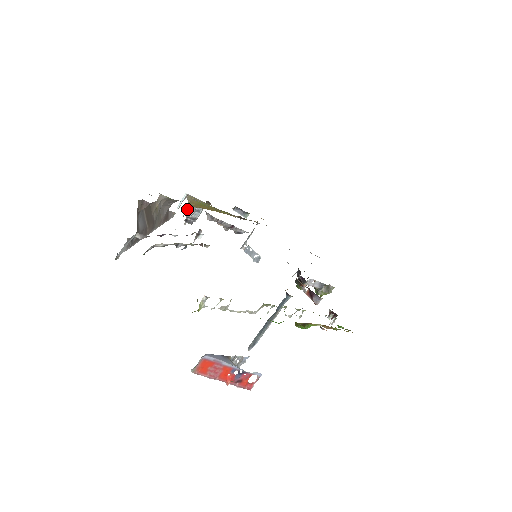
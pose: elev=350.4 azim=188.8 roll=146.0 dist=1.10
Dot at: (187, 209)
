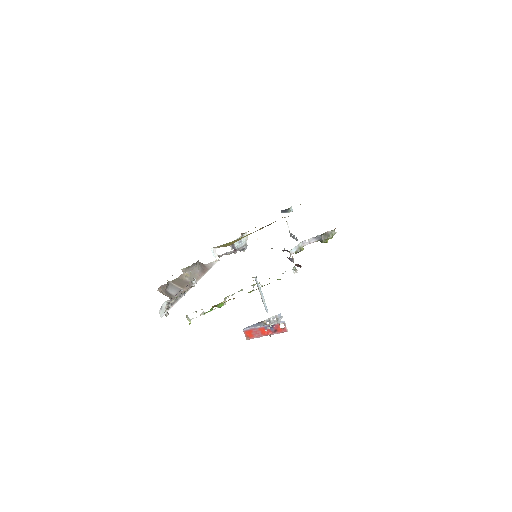
Dot at: (231, 248)
